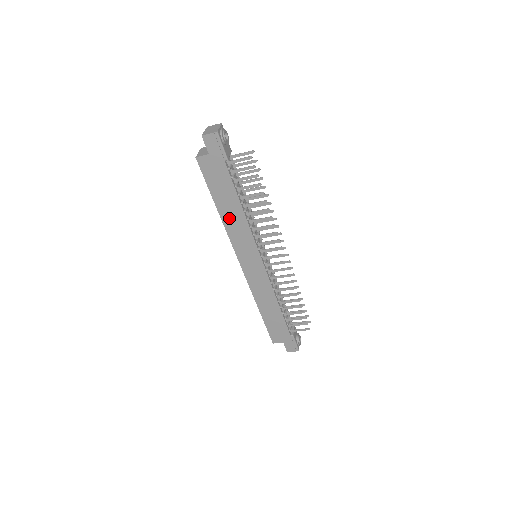
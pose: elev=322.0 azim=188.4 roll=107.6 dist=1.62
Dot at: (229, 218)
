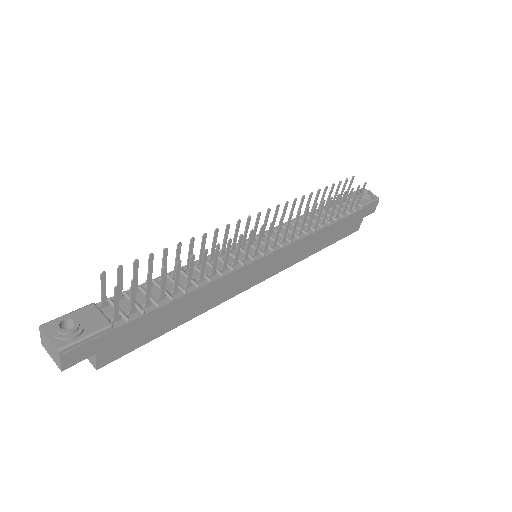
Dot at: (199, 307)
